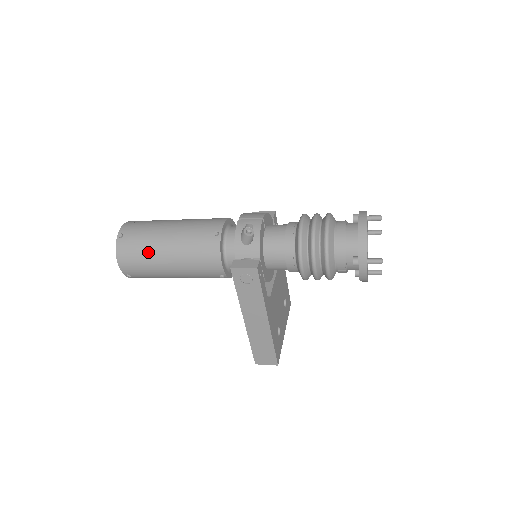
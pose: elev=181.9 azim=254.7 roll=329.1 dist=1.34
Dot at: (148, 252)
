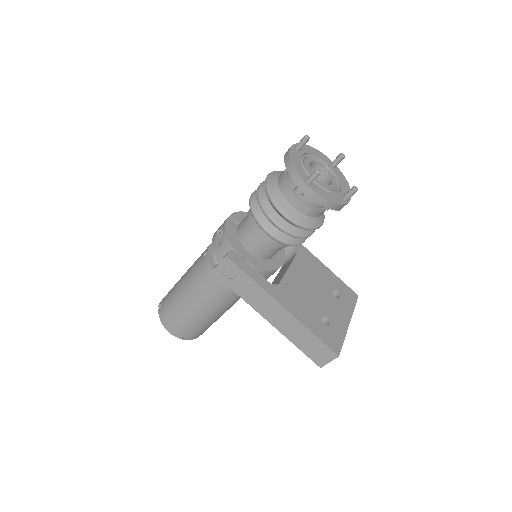
Dot at: (175, 305)
